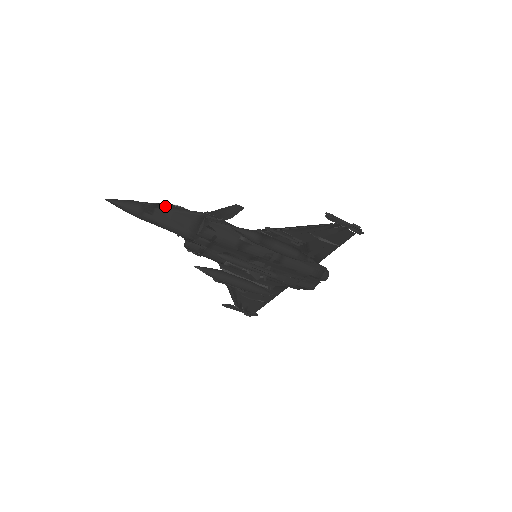
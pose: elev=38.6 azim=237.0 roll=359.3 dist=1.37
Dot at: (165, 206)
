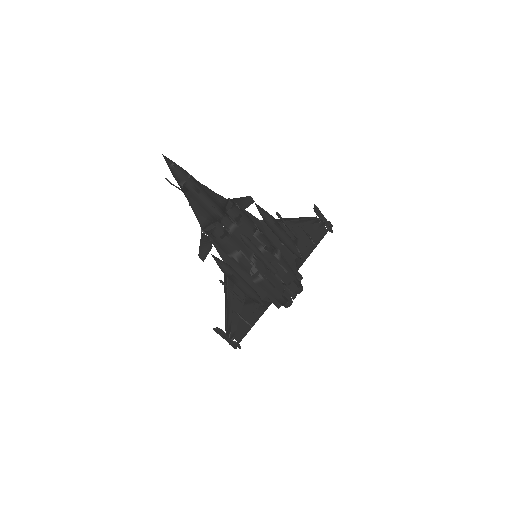
Dot at: (200, 183)
